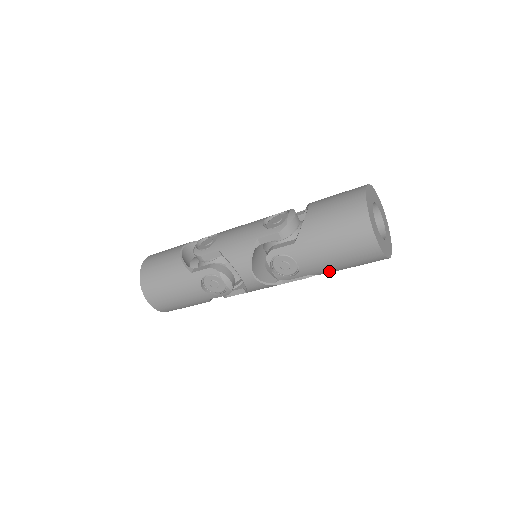
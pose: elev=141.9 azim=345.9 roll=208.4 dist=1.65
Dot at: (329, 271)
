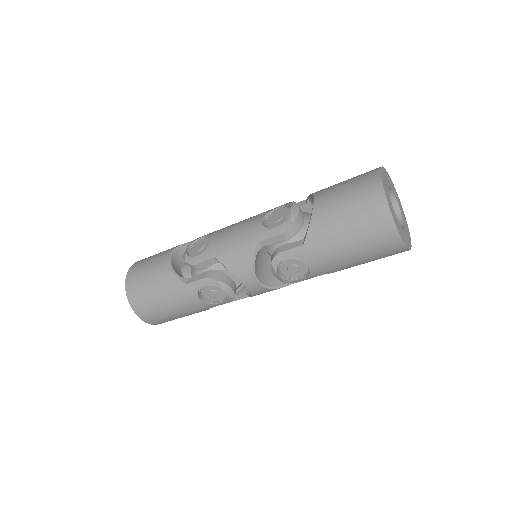
Dot at: (343, 269)
